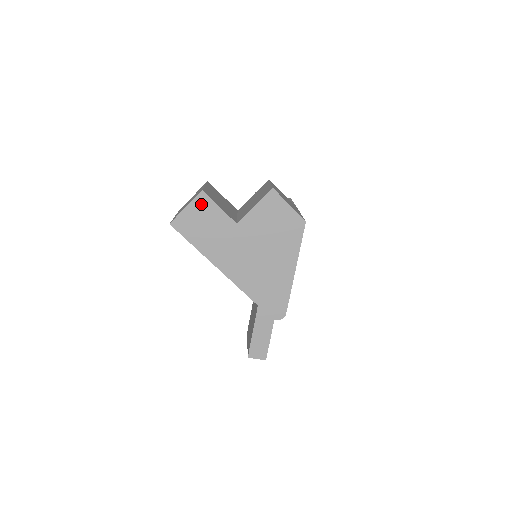
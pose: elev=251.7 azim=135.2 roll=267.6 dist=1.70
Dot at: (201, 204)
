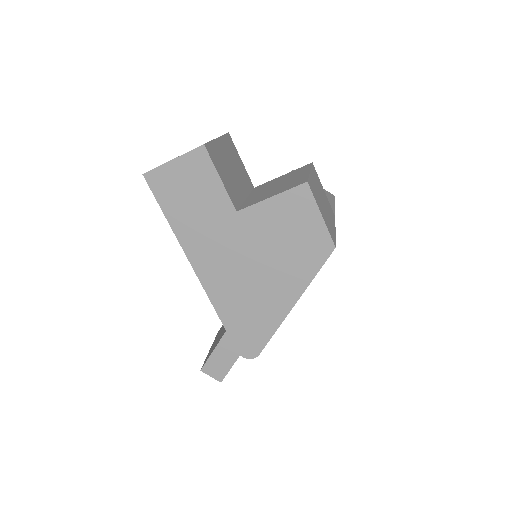
Dot at: (196, 164)
